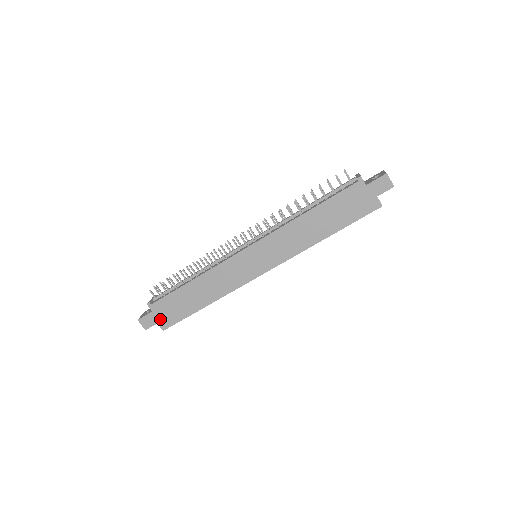
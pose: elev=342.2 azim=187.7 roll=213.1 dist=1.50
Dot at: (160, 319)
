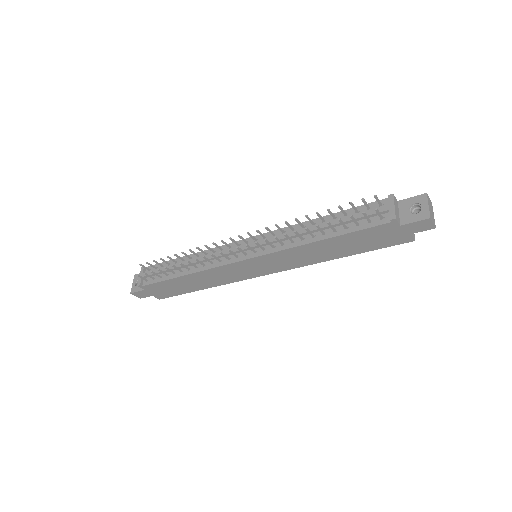
Dot at: (154, 294)
